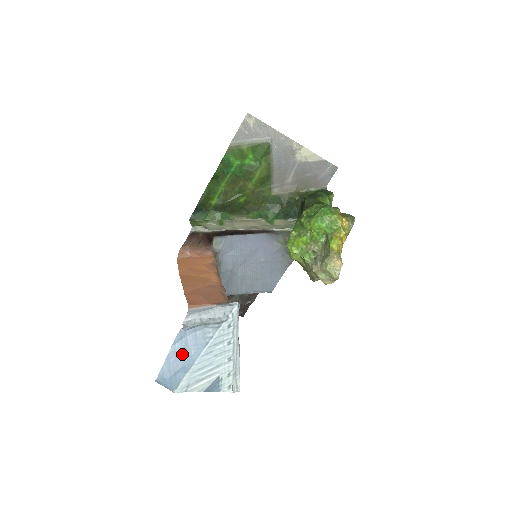
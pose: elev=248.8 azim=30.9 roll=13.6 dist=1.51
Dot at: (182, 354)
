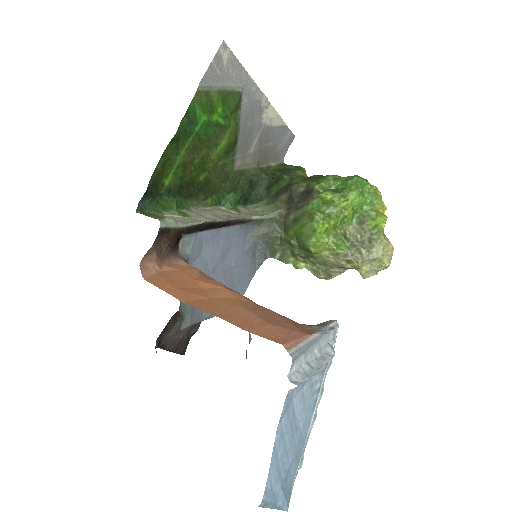
Dot at: (291, 435)
